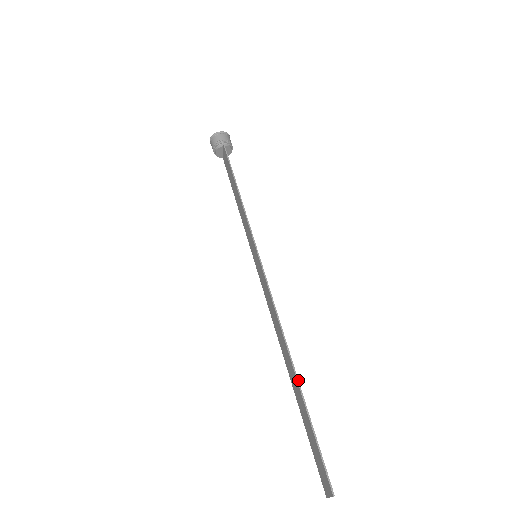
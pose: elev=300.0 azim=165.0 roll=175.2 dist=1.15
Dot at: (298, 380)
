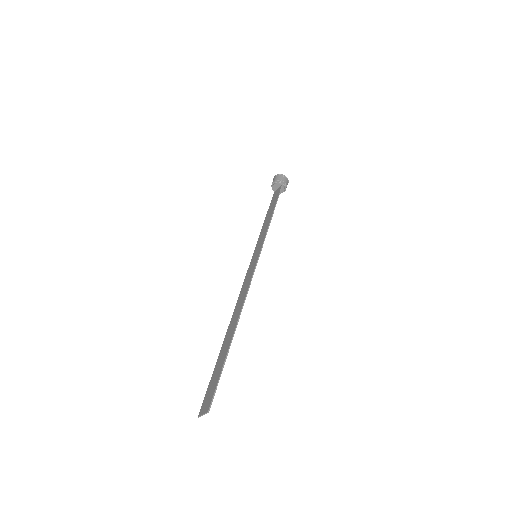
Dot at: occluded
